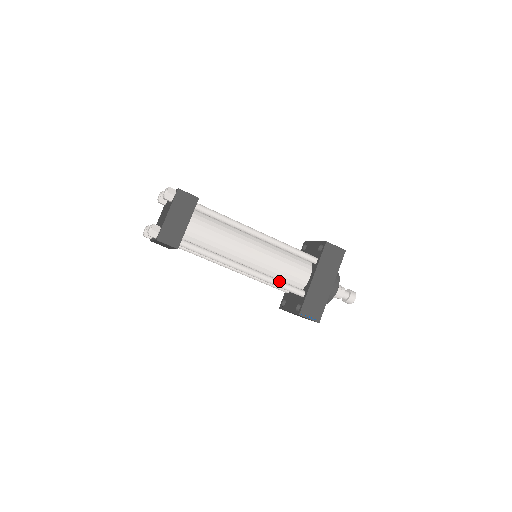
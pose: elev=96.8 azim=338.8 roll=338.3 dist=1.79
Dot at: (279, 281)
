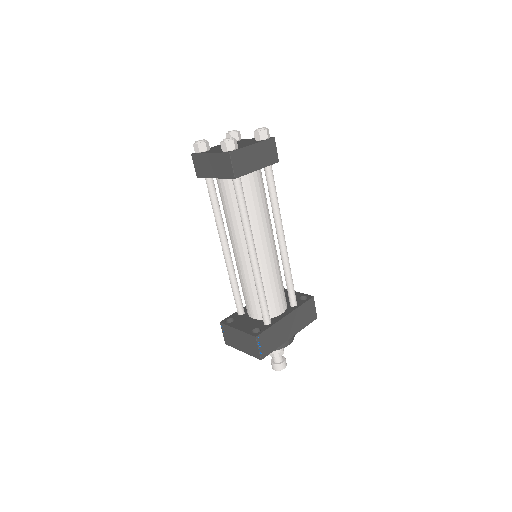
Dot at: occluded
